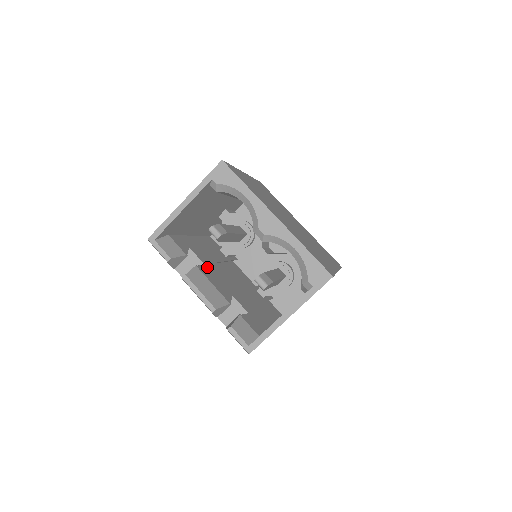
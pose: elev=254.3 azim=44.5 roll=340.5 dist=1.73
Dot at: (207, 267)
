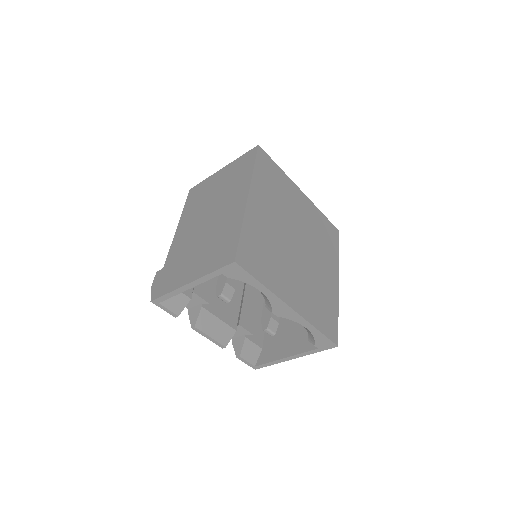
Dot at: occluded
